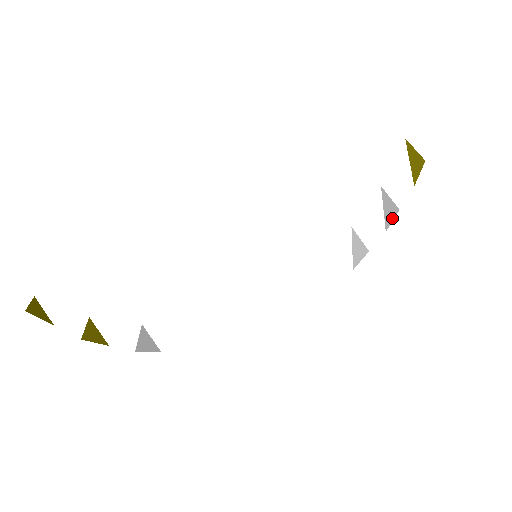
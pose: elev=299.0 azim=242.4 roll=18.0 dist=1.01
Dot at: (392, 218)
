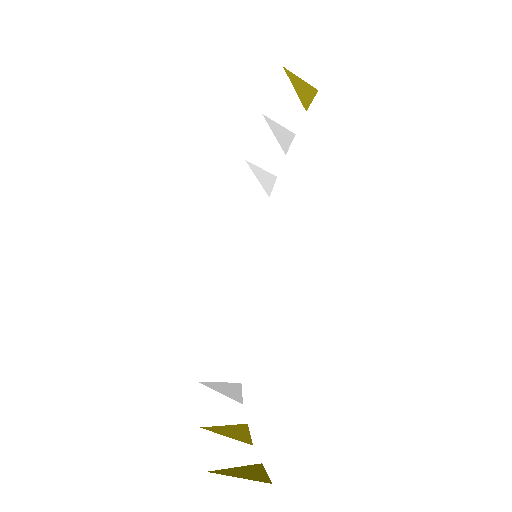
Dot at: (289, 143)
